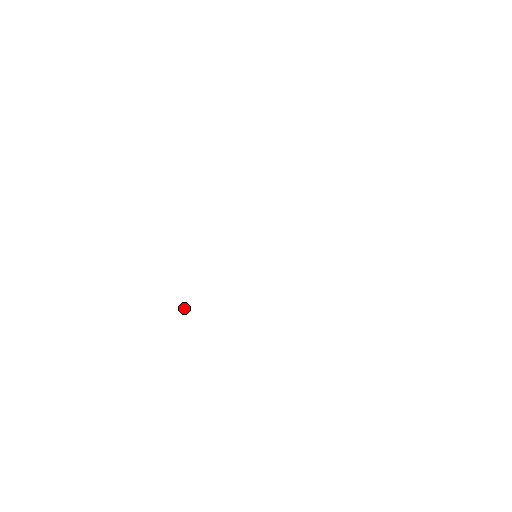
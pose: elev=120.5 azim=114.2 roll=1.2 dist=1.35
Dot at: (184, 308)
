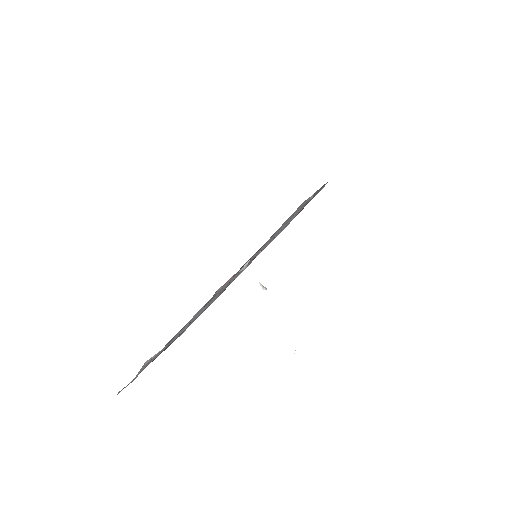
Dot at: occluded
